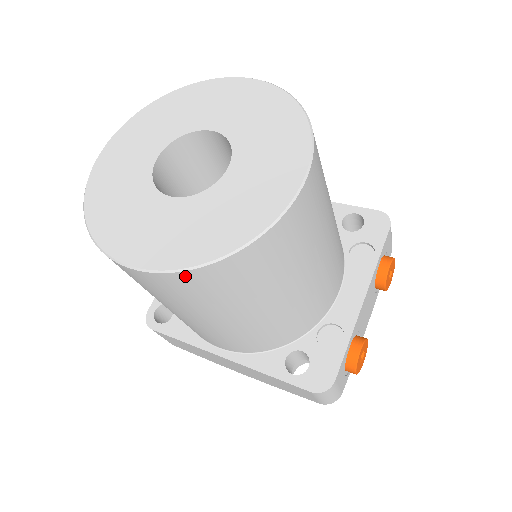
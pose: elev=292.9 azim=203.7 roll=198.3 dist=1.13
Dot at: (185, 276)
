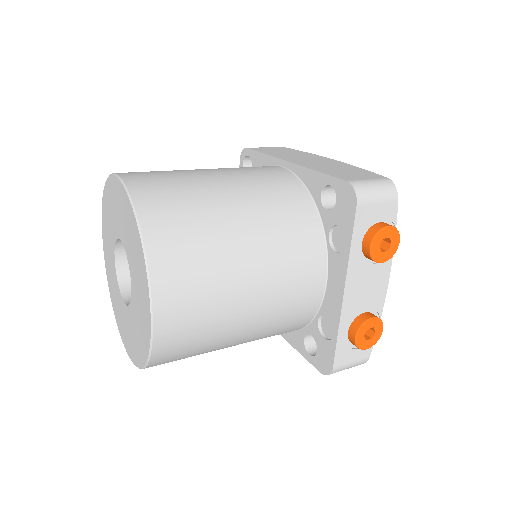
Dot at: occluded
